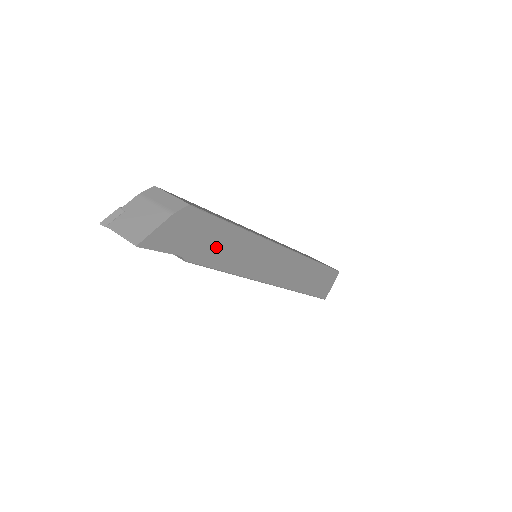
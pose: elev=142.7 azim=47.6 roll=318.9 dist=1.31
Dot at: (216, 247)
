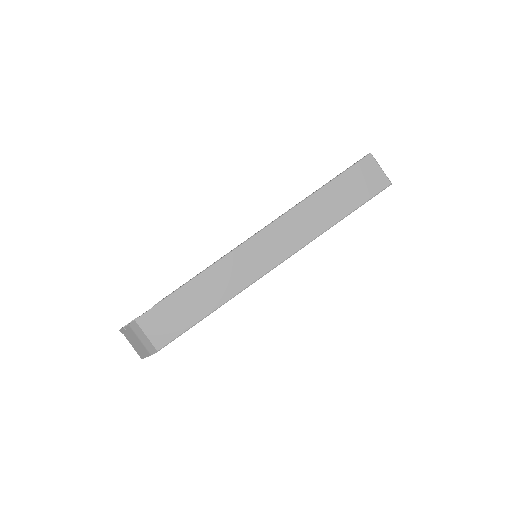
Dot at: occluded
